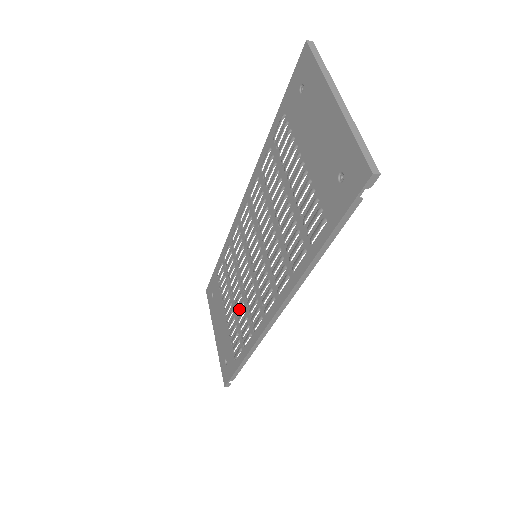
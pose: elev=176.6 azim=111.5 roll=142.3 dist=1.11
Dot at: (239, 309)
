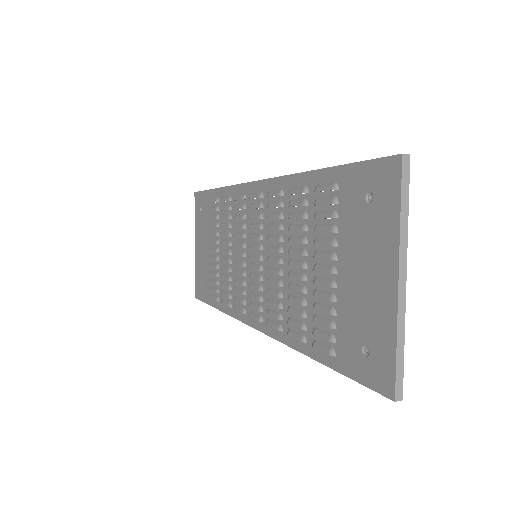
Dot at: (225, 271)
